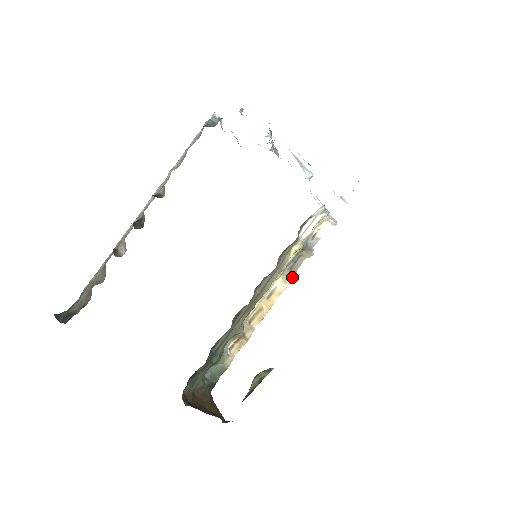
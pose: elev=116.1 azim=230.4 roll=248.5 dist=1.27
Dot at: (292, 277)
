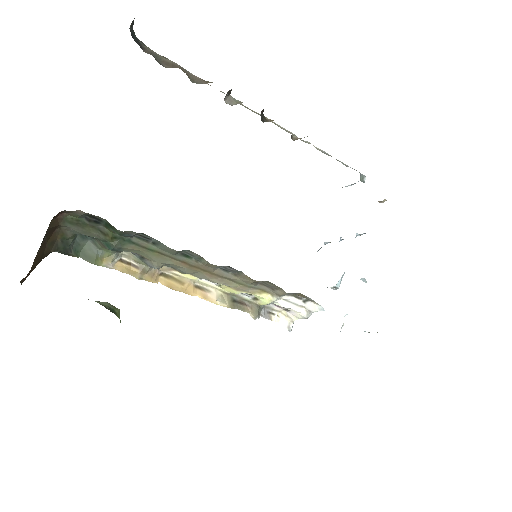
Dot at: (227, 305)
